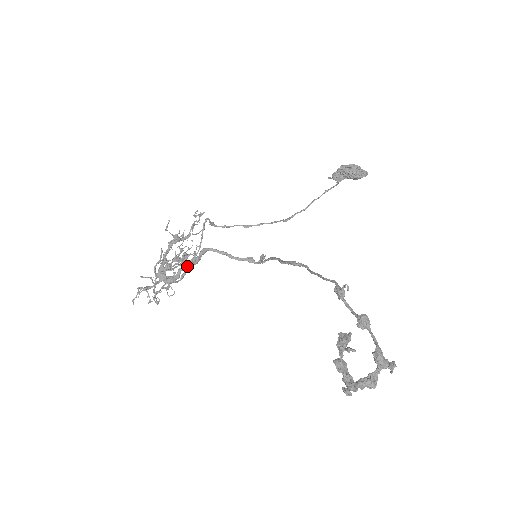
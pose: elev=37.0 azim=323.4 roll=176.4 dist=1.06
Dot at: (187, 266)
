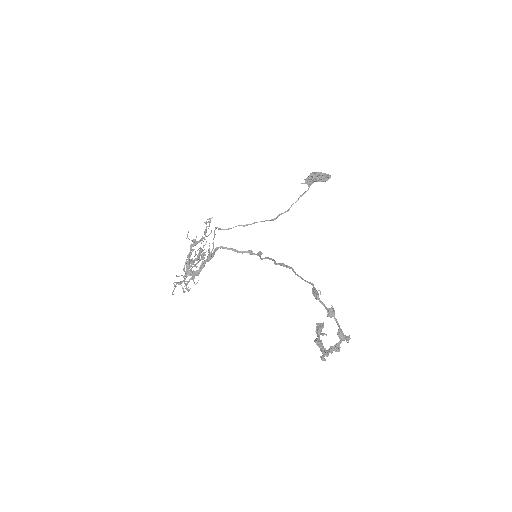
Dot at: occluded
